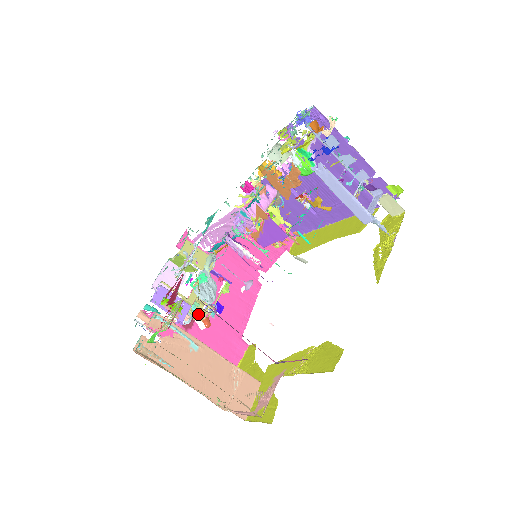
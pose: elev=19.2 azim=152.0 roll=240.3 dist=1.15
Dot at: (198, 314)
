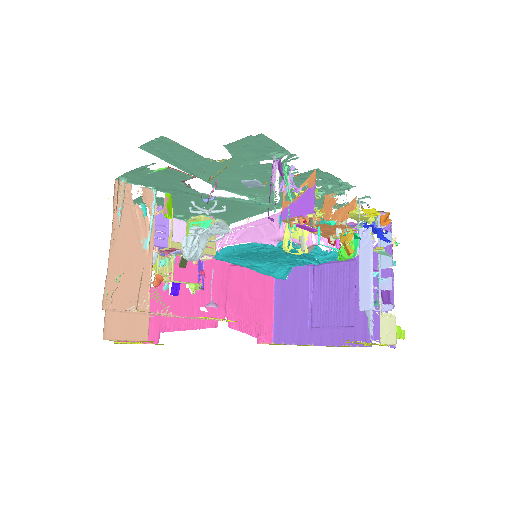
Dot at: (159, 272)
